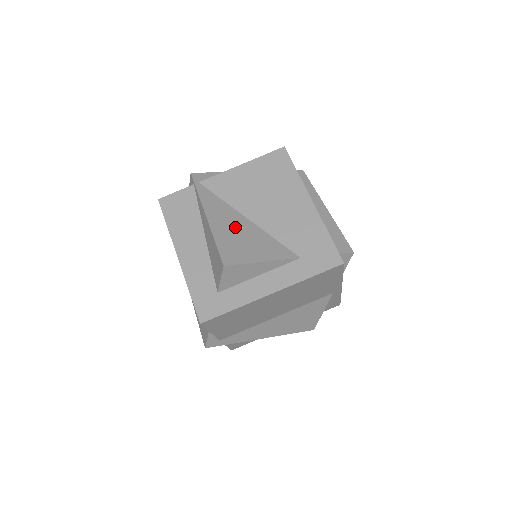
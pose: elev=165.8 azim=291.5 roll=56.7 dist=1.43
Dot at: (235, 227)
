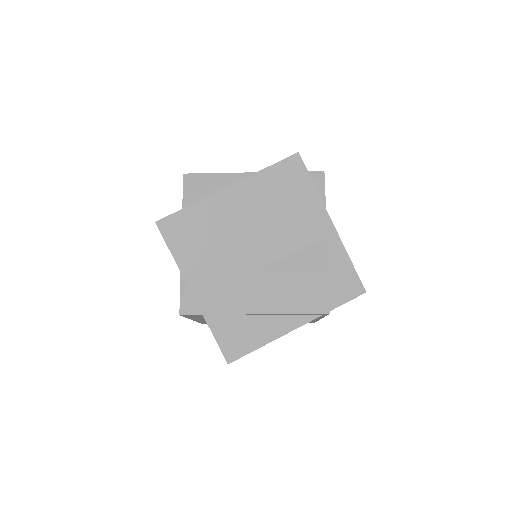
Dot at: occluded
